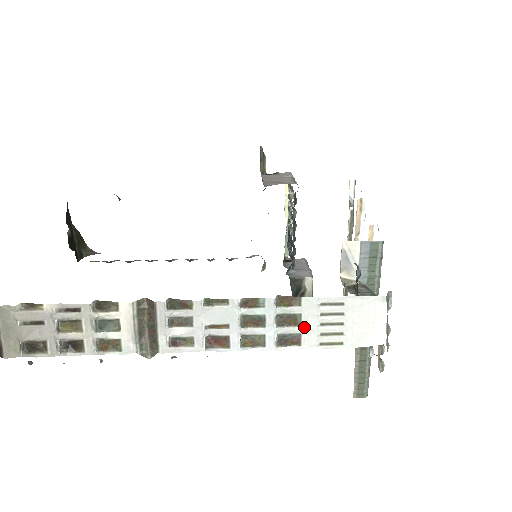
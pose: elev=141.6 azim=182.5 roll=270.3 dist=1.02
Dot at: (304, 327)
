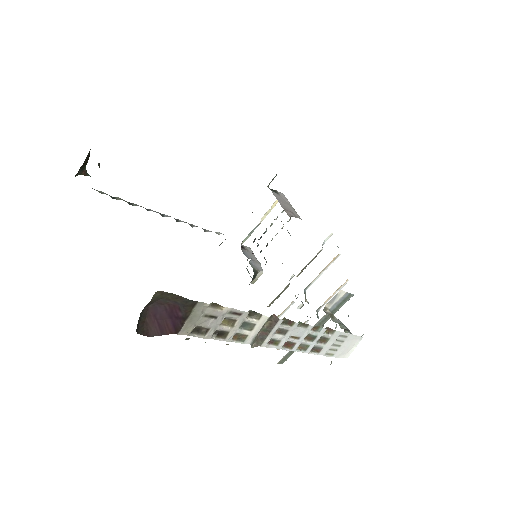
Dot at: (326, 345)
